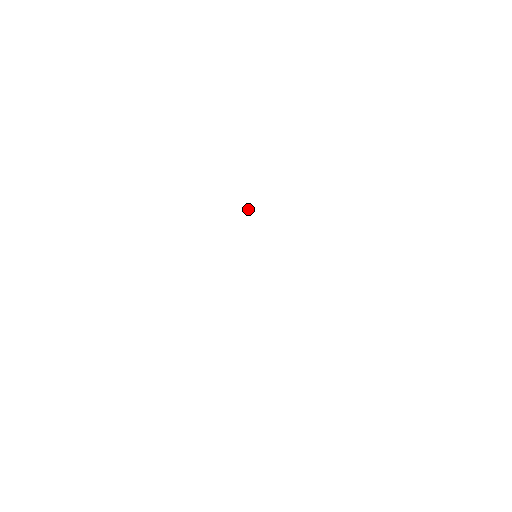
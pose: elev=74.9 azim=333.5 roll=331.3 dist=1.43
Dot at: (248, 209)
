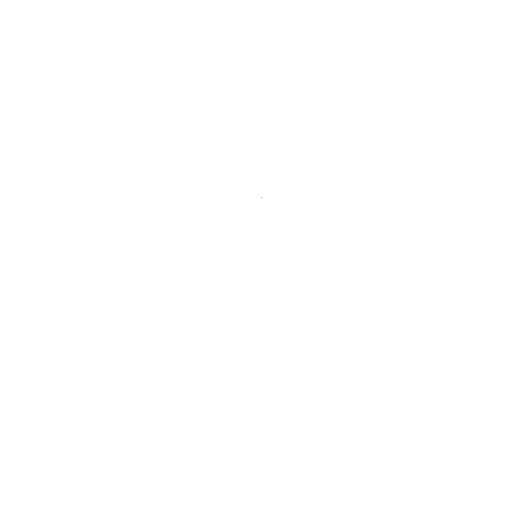
Dot at: occluded
